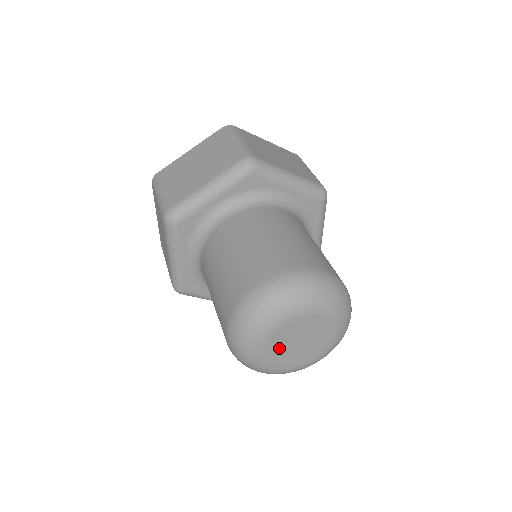
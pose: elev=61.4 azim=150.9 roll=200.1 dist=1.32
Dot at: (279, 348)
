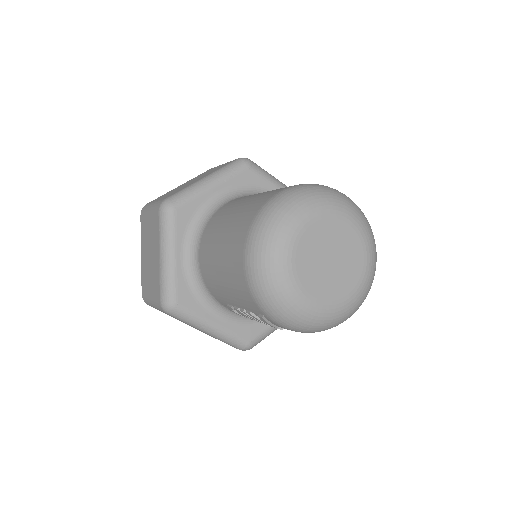
Dot at: (309, 262)
